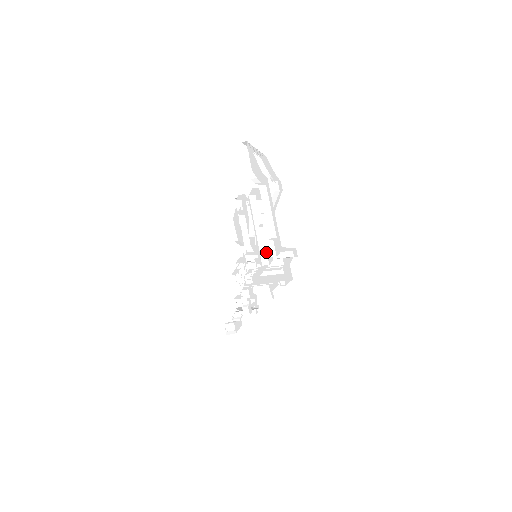
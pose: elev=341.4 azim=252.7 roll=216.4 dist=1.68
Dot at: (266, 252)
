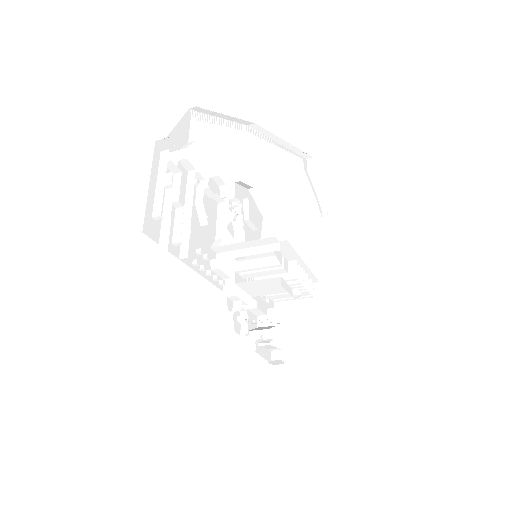
Dot at: (175, 239)
